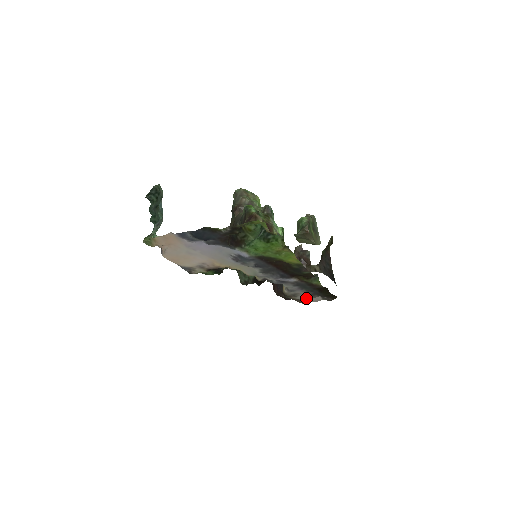
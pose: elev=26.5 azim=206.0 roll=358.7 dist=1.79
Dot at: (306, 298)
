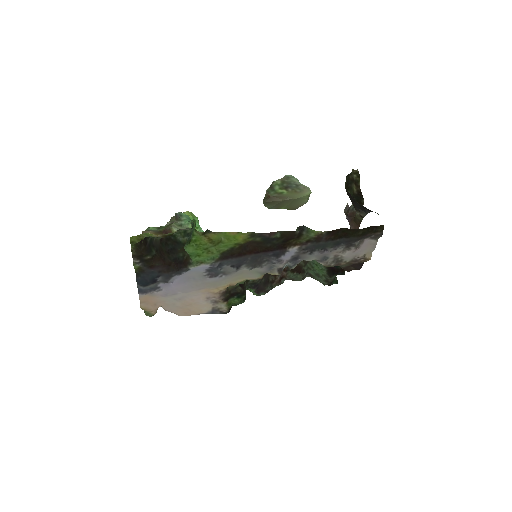
Dot at: (353, 253)
